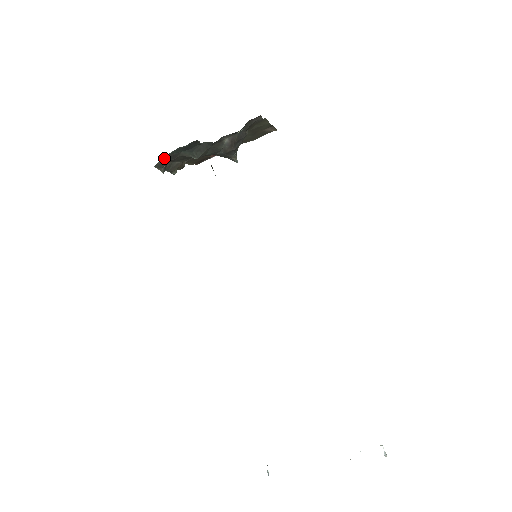
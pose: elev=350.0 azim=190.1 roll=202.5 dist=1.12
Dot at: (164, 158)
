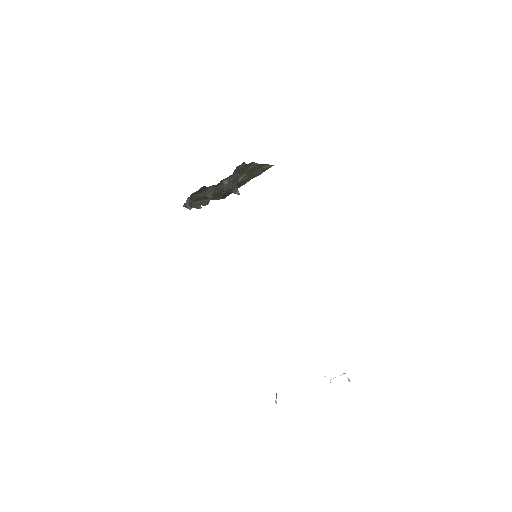
Dot at: (186, 200)
